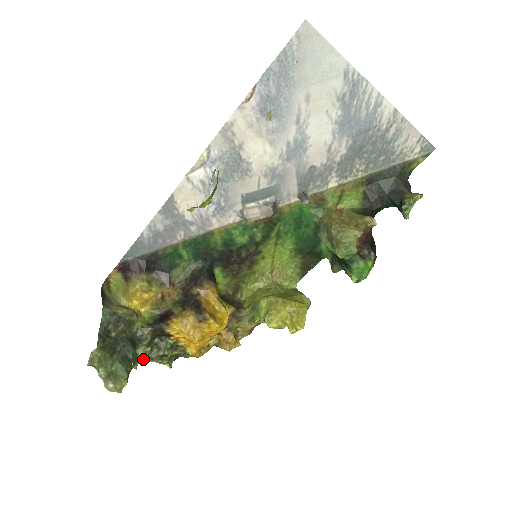
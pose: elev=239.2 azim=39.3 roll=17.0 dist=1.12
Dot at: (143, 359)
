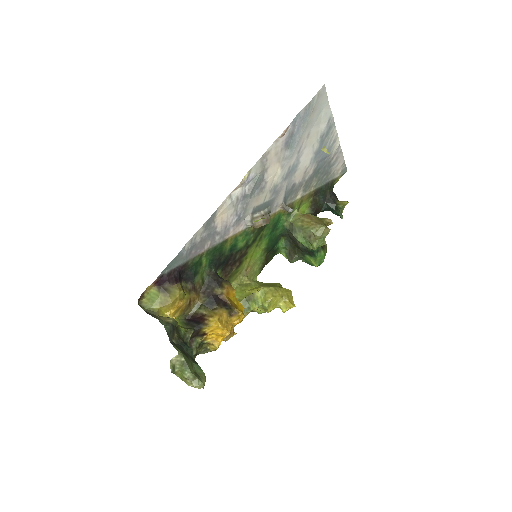
Dot at: occluded
